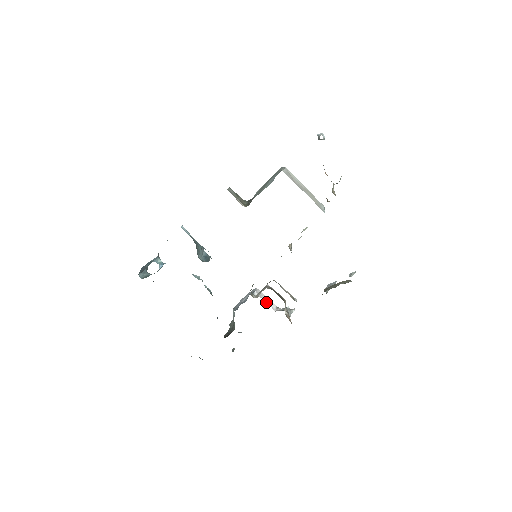
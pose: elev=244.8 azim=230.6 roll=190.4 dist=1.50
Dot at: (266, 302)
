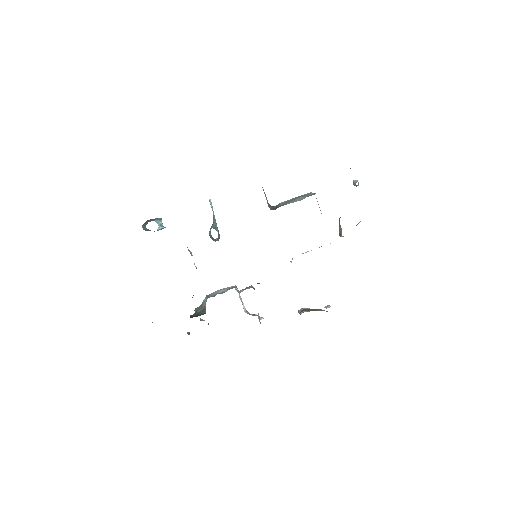
Dot at: (241, 301)
